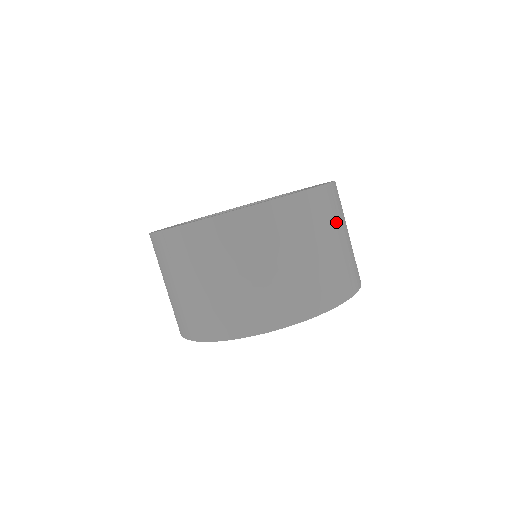
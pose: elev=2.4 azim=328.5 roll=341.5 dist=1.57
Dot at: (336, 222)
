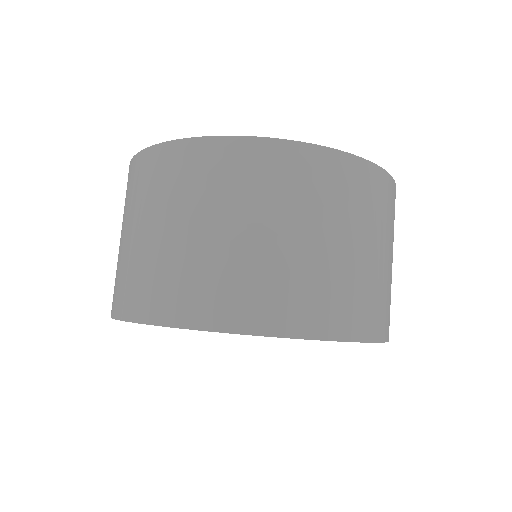
Dot at: occluded
